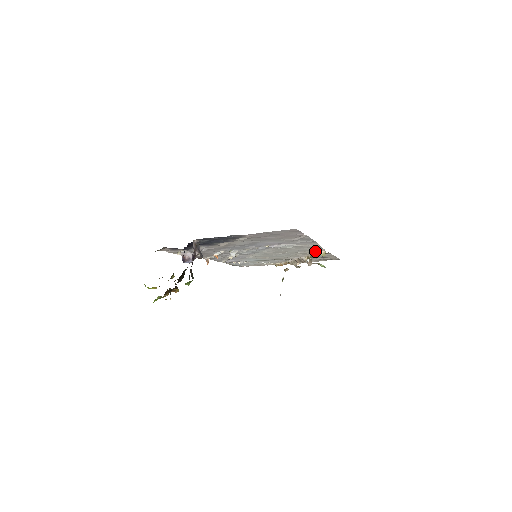
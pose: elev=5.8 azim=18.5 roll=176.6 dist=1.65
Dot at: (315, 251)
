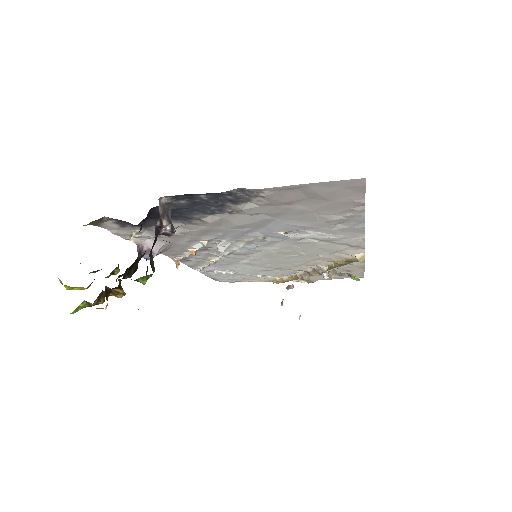
Dot at: (348, 253)
